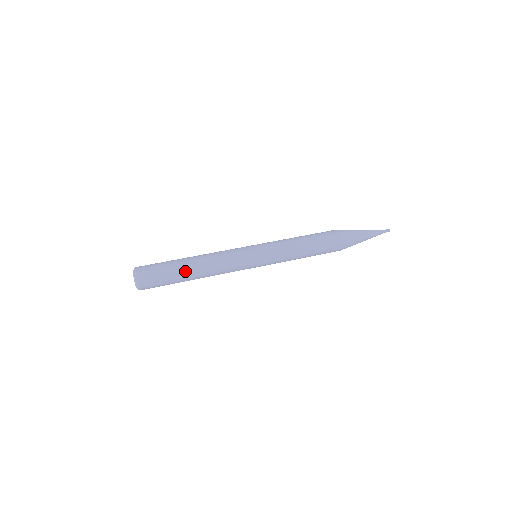
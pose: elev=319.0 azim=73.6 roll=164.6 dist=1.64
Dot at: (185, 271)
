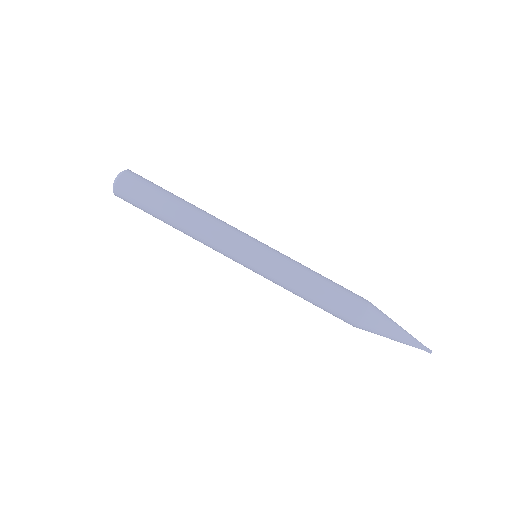
Dot at: (165, 222)
